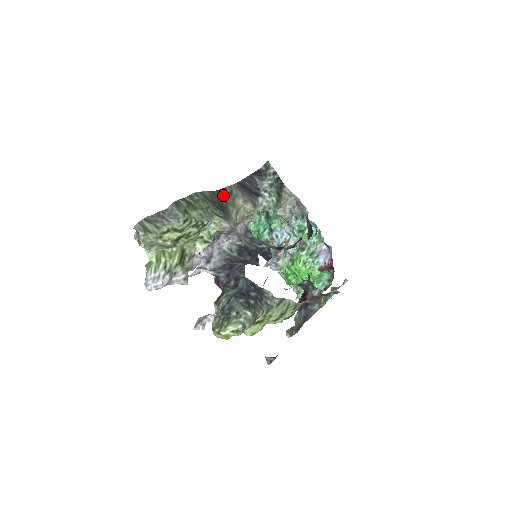
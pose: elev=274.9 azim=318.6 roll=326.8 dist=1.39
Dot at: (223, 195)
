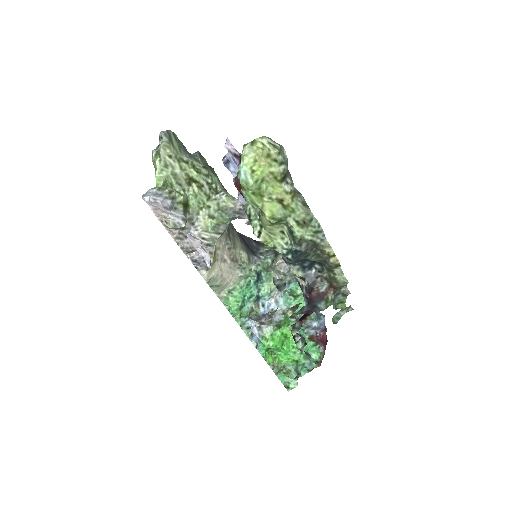
Dot at: occluded
